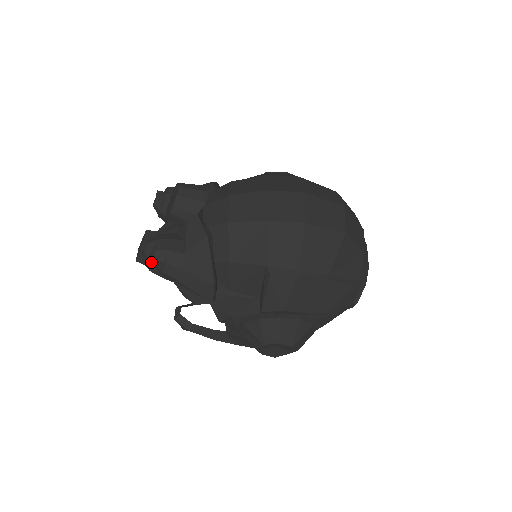
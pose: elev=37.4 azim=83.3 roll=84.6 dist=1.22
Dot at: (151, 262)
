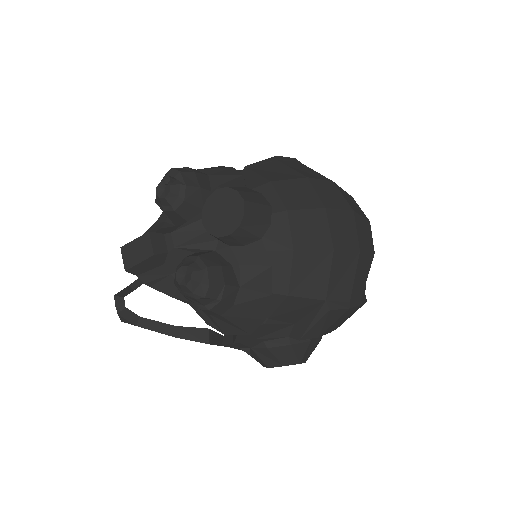
Dot at: (198, 298)
